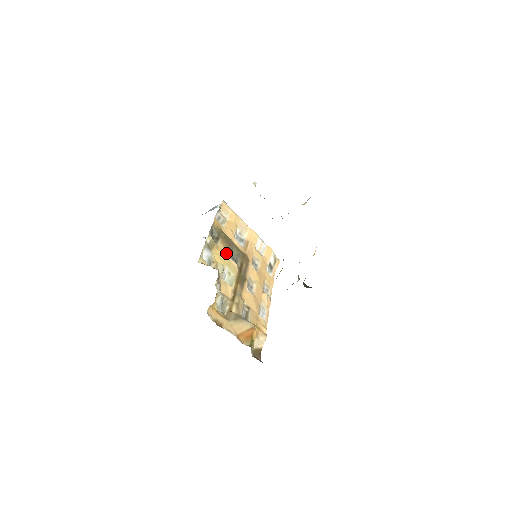
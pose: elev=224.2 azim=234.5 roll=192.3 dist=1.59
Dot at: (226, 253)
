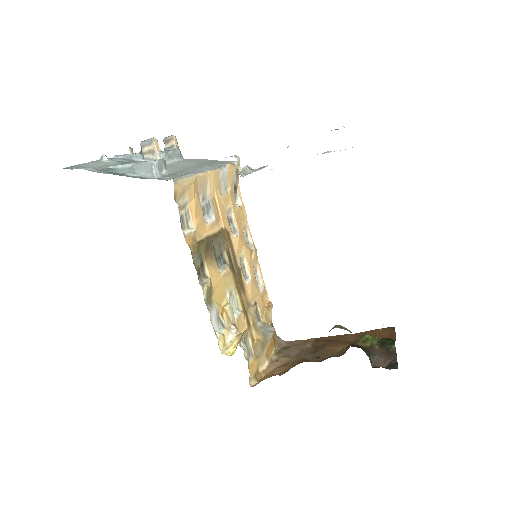
Dot at: (216, 270)
